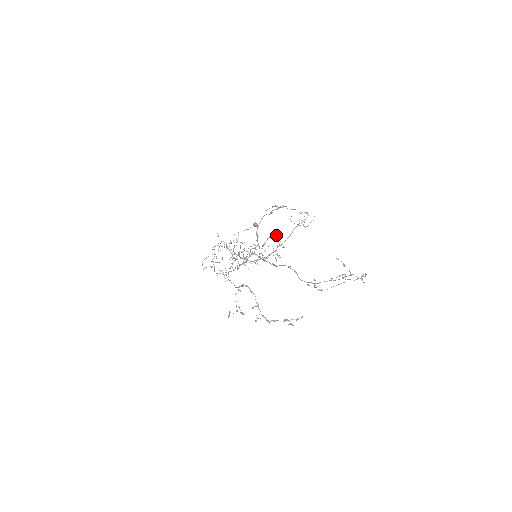
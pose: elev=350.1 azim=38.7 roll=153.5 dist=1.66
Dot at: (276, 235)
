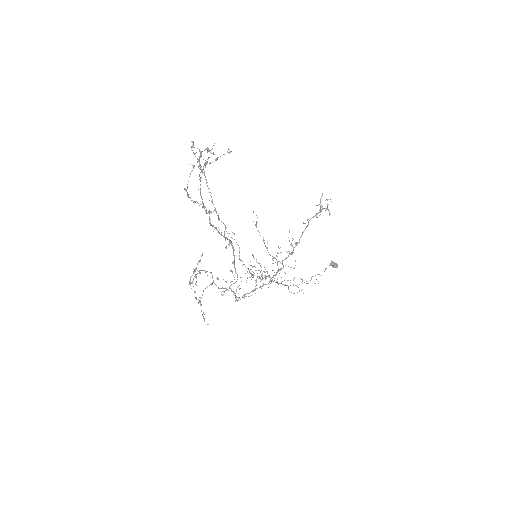
Dot at: (256, 215)
